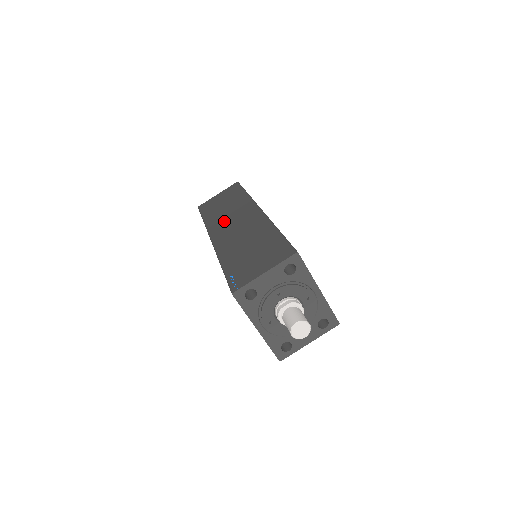
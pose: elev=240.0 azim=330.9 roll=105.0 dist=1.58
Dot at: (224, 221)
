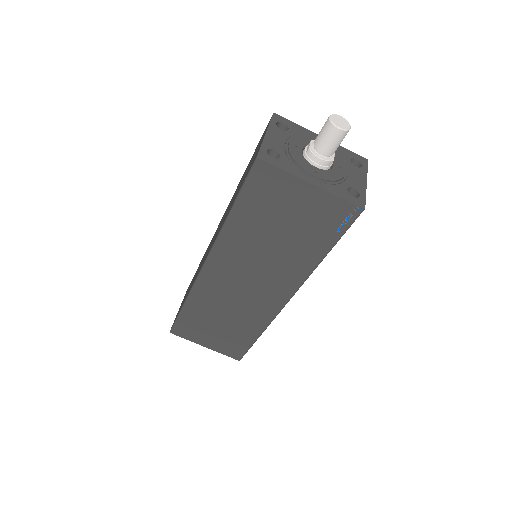
Dot at: occluded
